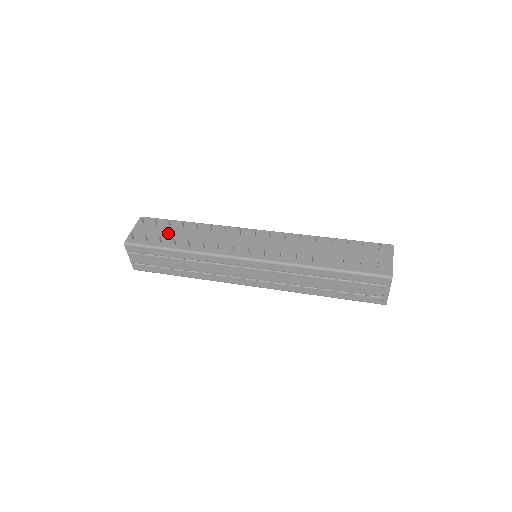
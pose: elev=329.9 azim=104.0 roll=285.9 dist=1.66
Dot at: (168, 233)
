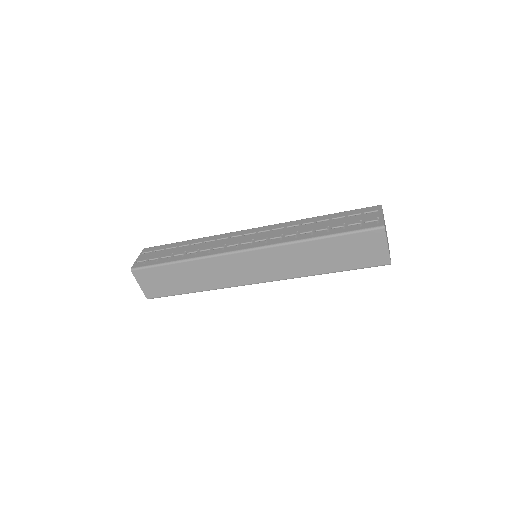
Dot at: occluded
